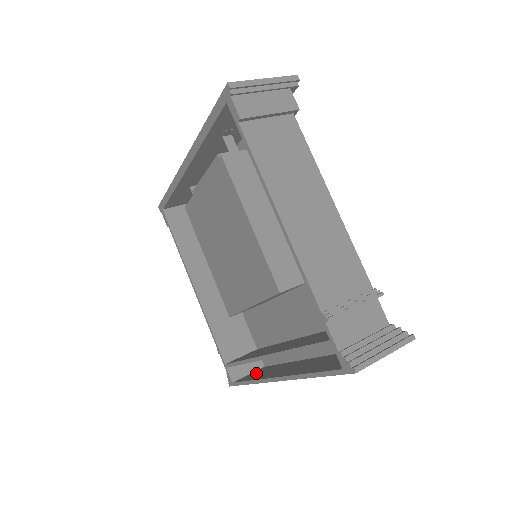
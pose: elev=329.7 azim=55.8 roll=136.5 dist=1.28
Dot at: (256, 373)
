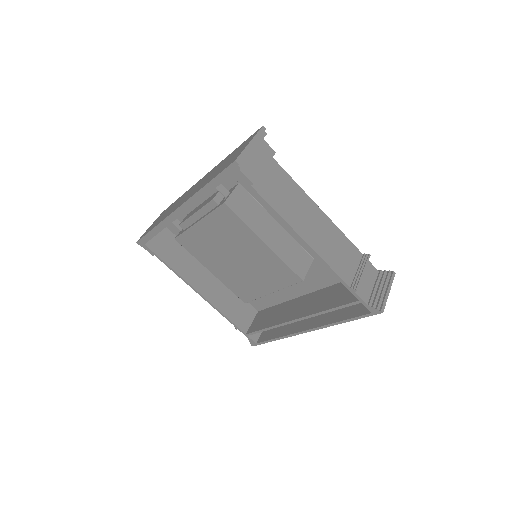
Dot at: (271, 329)
